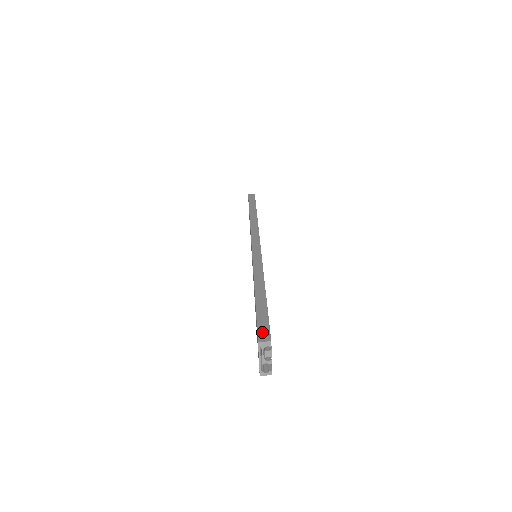
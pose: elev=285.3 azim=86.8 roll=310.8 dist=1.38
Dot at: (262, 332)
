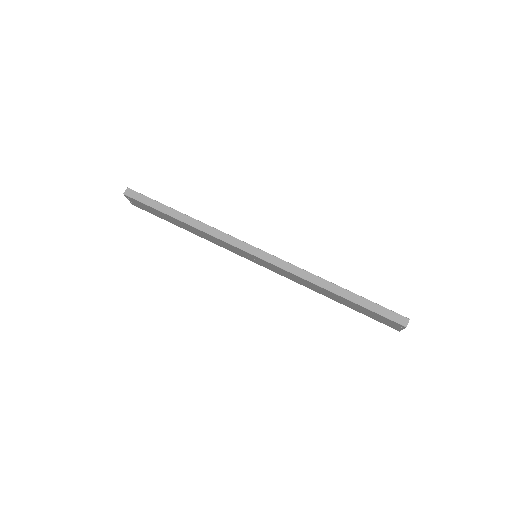
Dot at: (397, 319)
